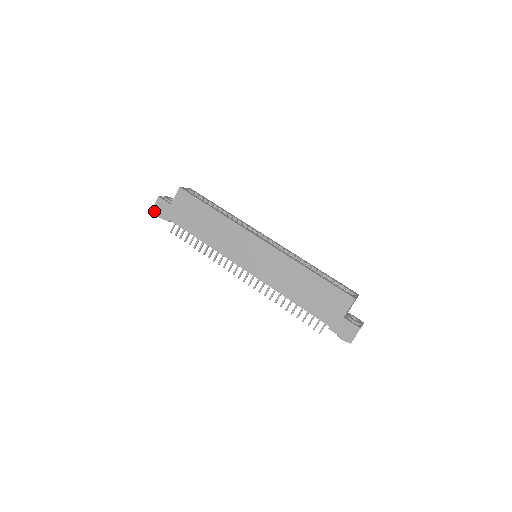
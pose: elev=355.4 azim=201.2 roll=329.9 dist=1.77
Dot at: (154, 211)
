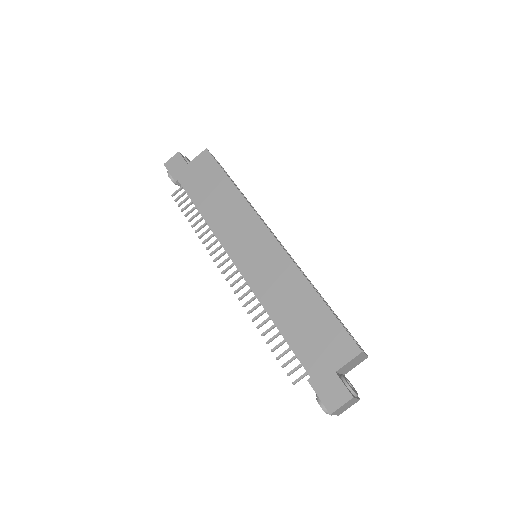
Dot at: (166, 166)
